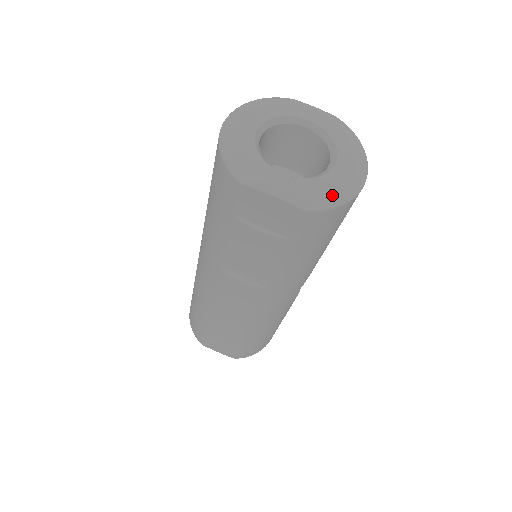
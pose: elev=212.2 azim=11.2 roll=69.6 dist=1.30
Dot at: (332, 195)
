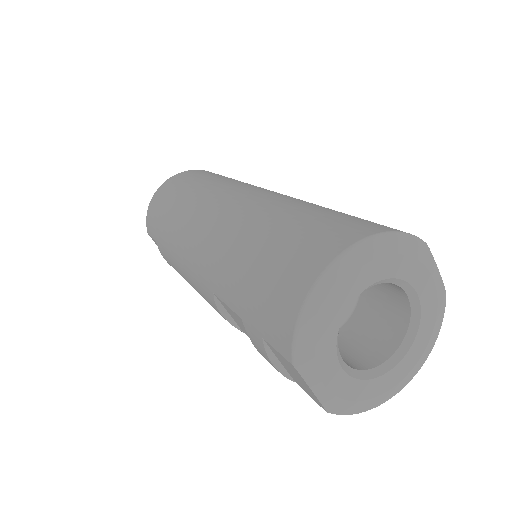
Dot at: (364, 404)
